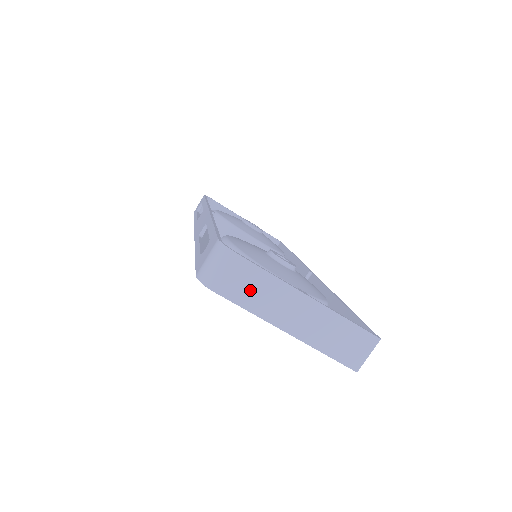
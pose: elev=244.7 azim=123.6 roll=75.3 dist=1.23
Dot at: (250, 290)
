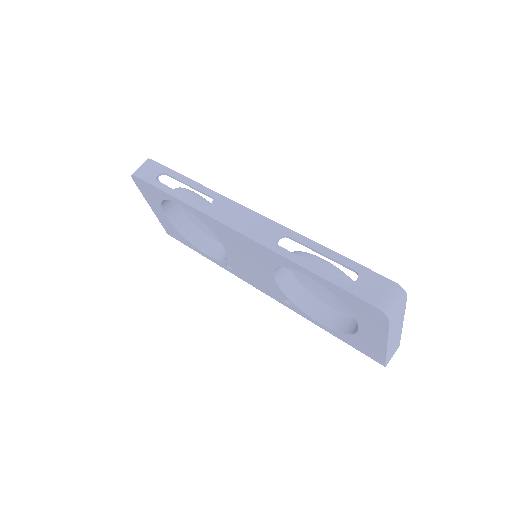
Dot at: (396, 320)
